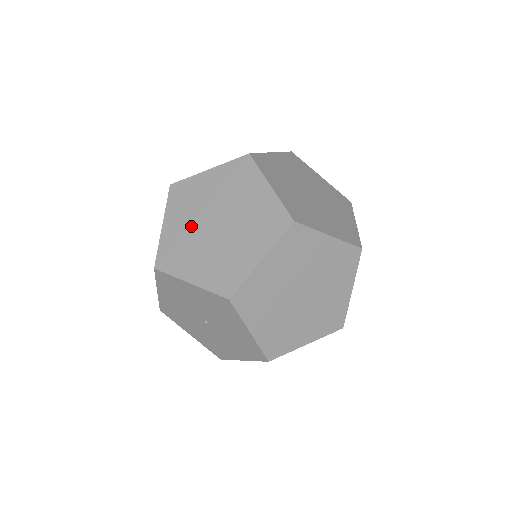
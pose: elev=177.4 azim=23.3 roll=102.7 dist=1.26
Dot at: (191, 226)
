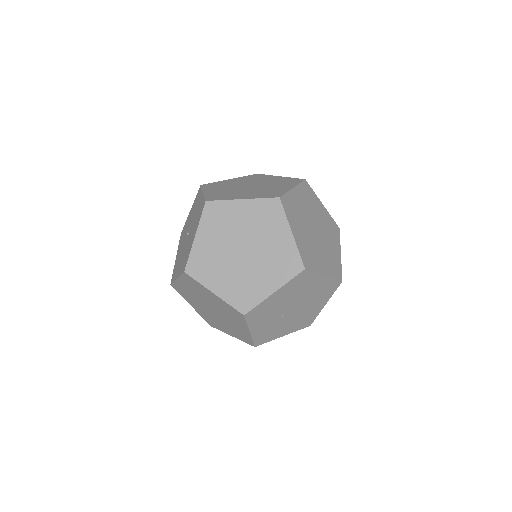
Dot at: (239, 183)
